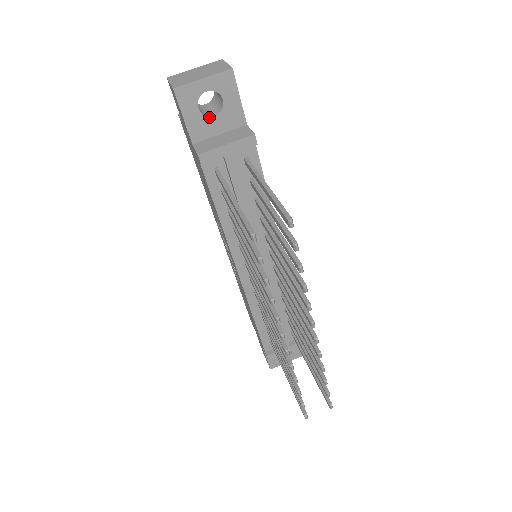
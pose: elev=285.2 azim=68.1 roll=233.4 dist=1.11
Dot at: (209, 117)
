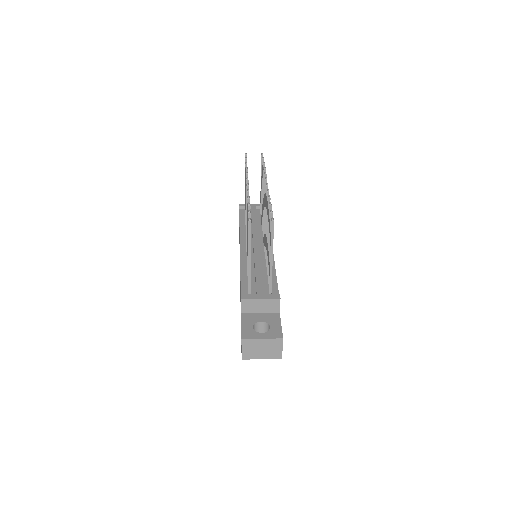
Dot at: occluded
